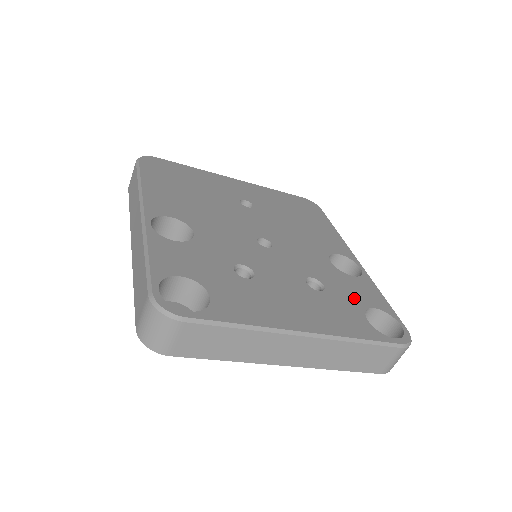
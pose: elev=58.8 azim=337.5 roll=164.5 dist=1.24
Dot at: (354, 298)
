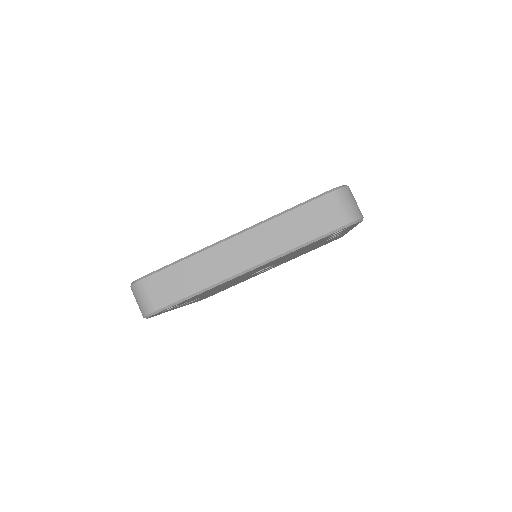
Dot at: occluded
